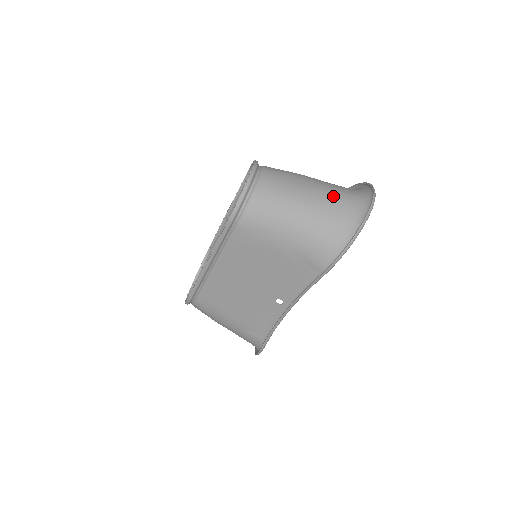
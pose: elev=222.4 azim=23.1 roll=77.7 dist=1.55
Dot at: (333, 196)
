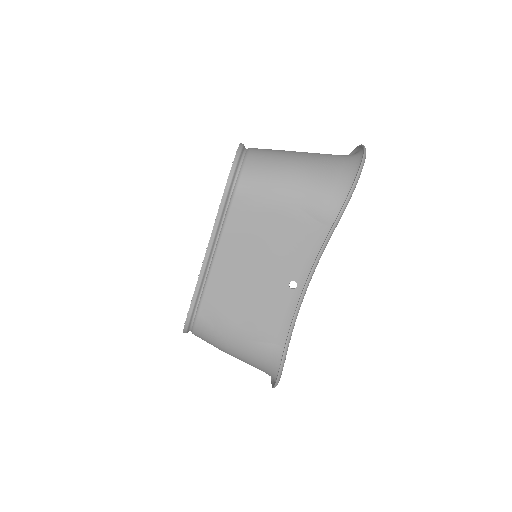
Dot at: (324, 155)
